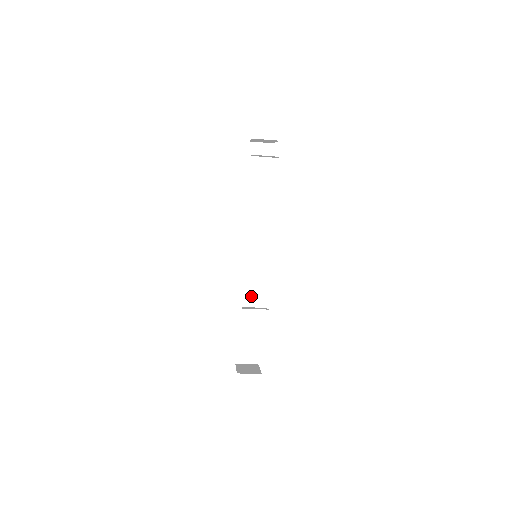
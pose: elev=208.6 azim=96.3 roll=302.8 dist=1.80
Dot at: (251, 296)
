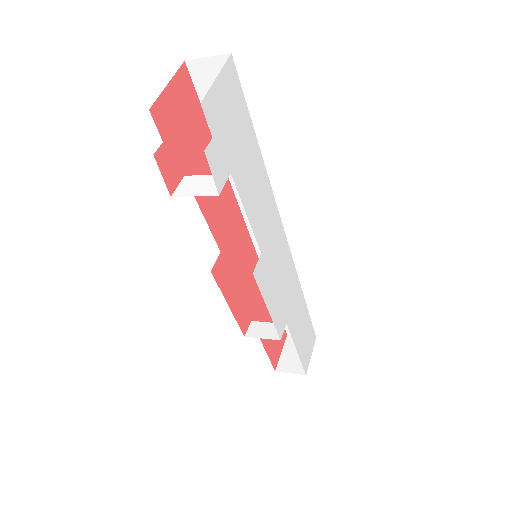
Dot at: occluded
